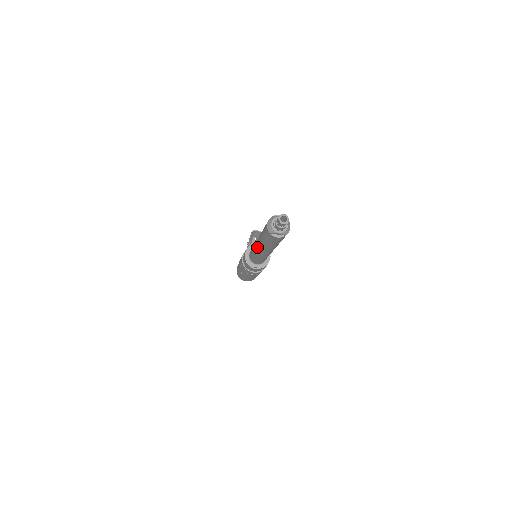
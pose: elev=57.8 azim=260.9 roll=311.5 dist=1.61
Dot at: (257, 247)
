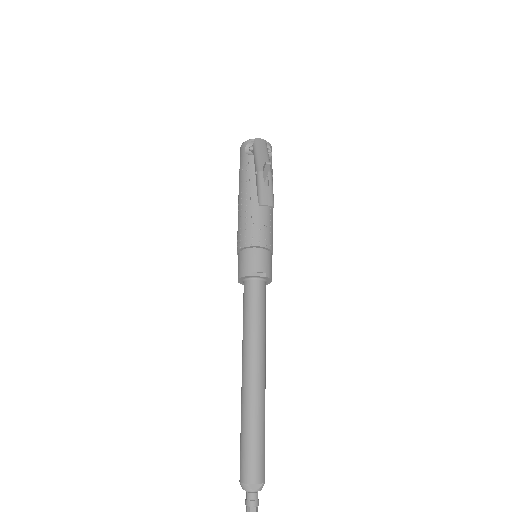
Dot at: (242, 374)
